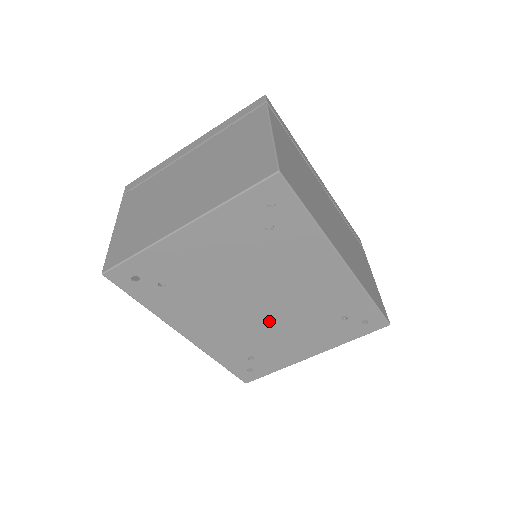
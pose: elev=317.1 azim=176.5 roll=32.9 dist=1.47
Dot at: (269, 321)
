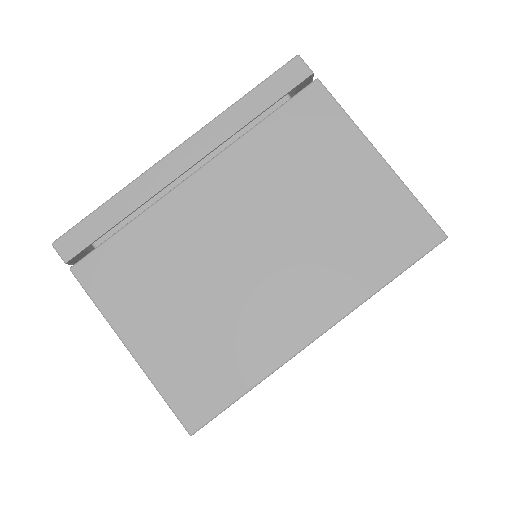
Dot at: occluded
